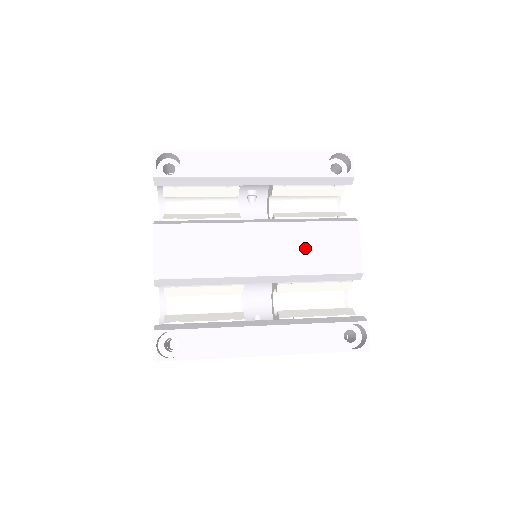
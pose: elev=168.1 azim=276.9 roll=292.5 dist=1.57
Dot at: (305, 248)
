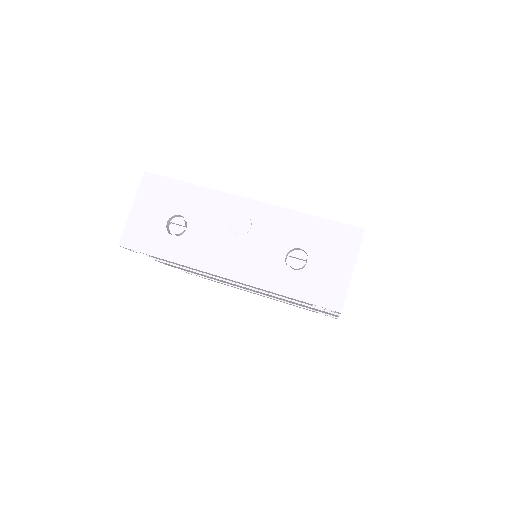
Dot at: occluded
